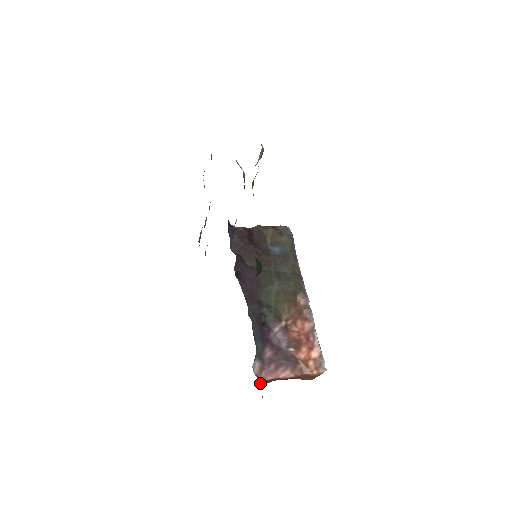
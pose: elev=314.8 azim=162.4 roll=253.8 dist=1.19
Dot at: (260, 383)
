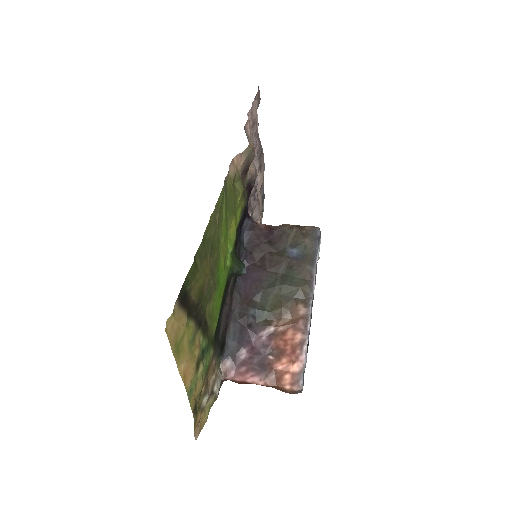
Dot at: occluded
